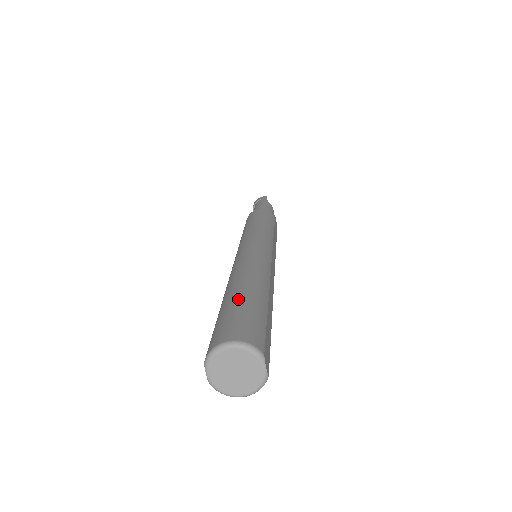
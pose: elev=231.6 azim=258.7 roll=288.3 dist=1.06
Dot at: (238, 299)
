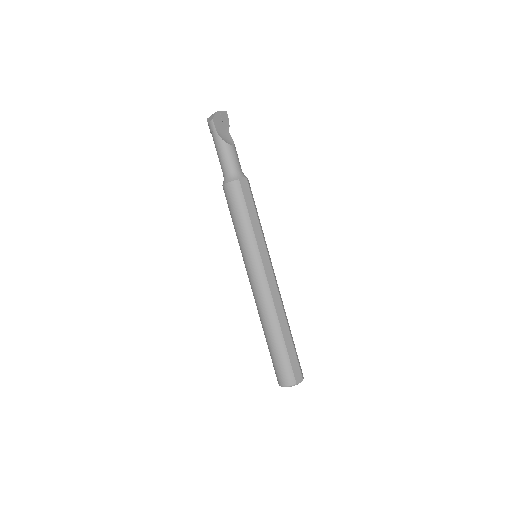
Dot at: (272, 351)
